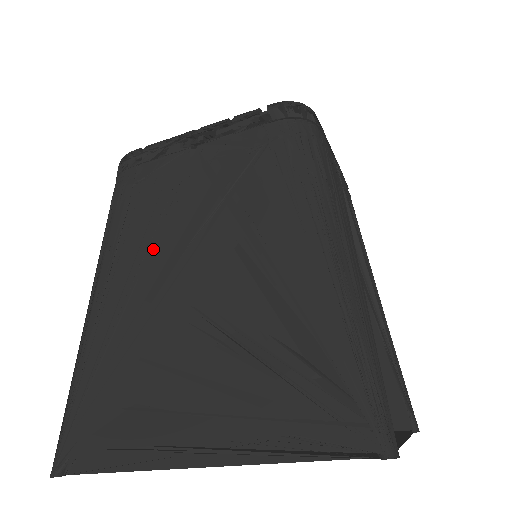
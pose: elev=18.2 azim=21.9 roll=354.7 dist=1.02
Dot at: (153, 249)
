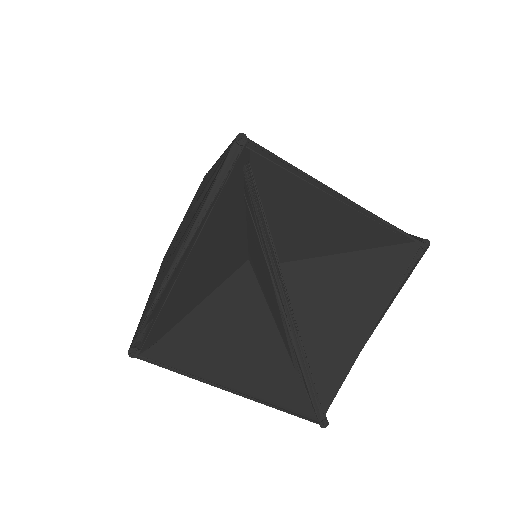
Dot at: (169, 253)
